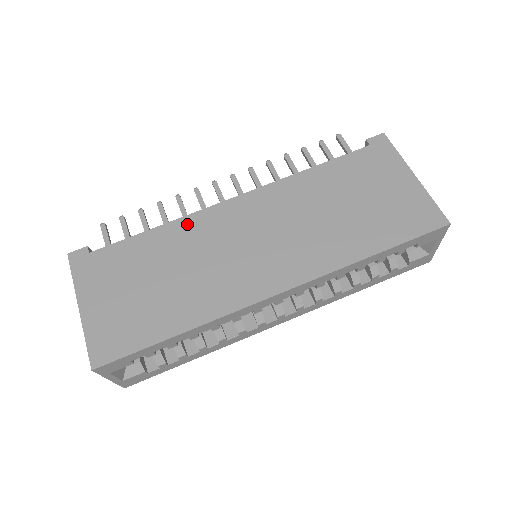
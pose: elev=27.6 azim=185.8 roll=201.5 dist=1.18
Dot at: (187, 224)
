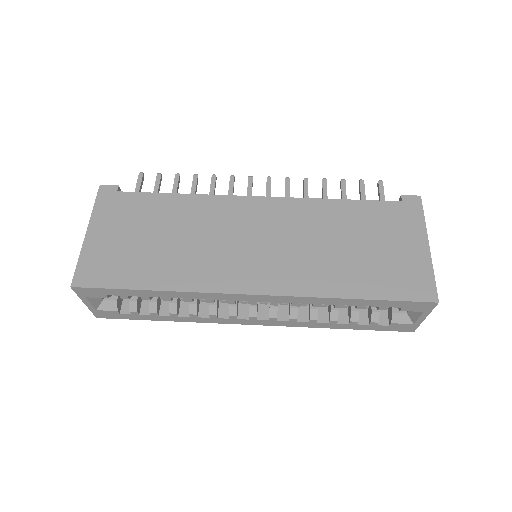
Dot at: (207, 202)
